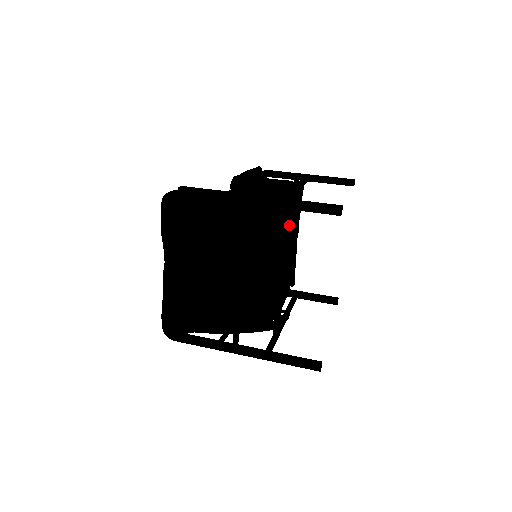
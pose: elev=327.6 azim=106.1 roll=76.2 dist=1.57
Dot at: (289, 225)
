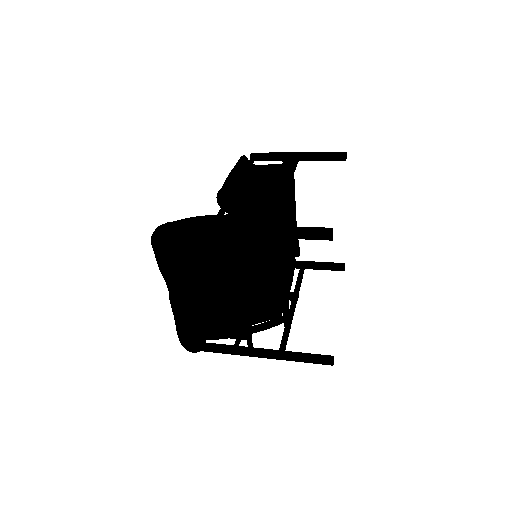
Dot at: (285, 205)
